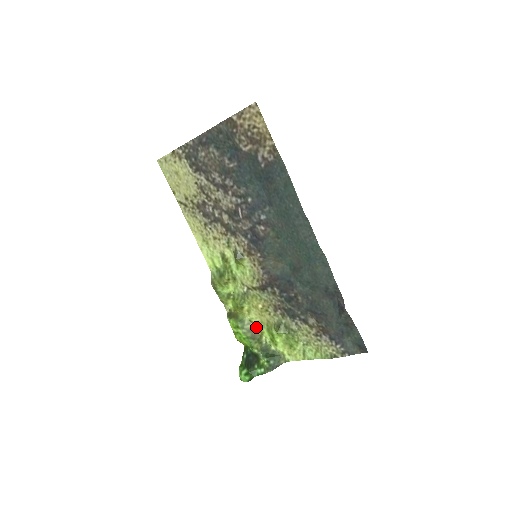
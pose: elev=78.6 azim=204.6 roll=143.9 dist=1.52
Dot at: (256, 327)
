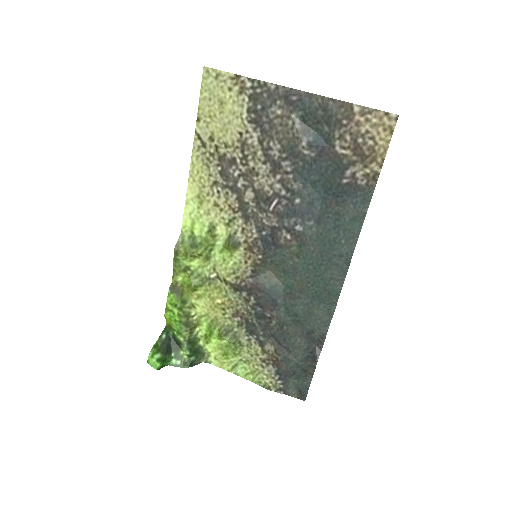
Dot at: (196, 315)
